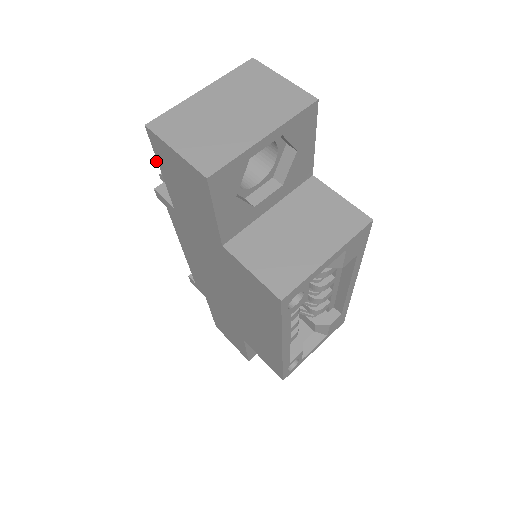
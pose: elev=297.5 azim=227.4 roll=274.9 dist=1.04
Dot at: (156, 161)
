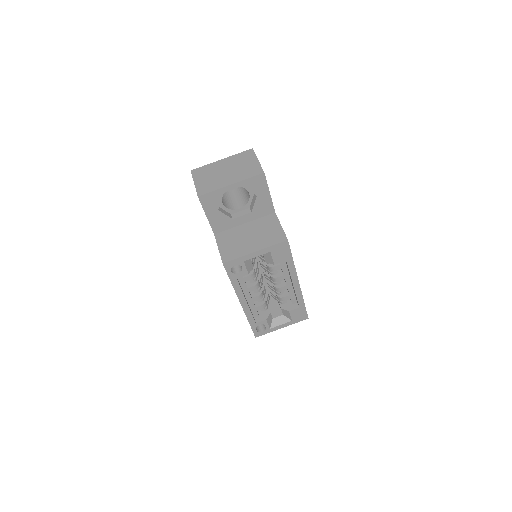
Dot at: occluded
